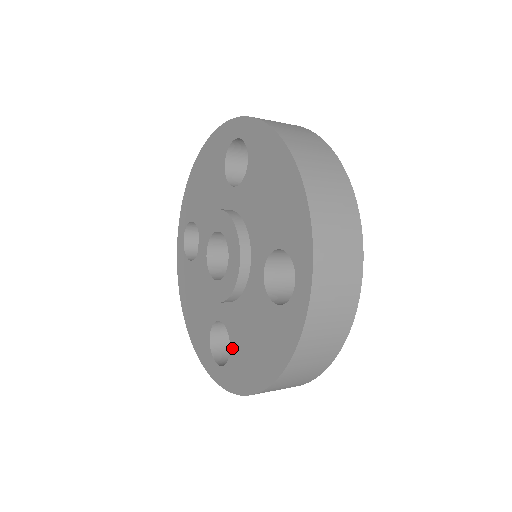
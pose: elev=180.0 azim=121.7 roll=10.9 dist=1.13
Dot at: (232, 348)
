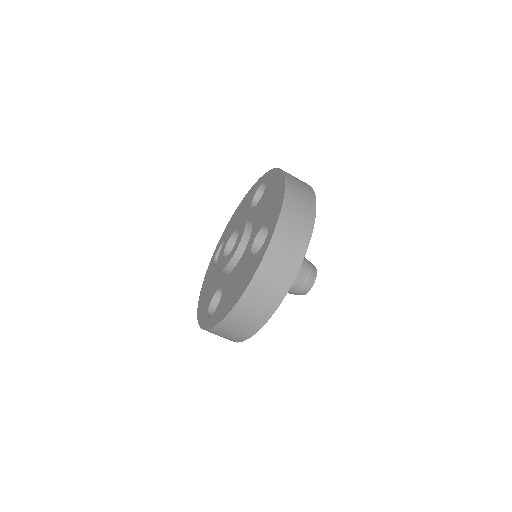
Dot at: (265, 222)
